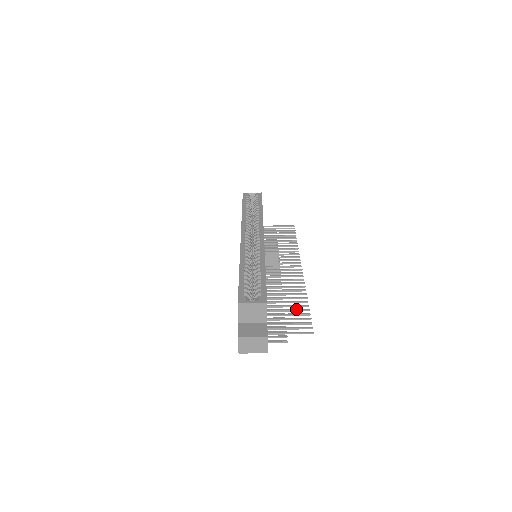
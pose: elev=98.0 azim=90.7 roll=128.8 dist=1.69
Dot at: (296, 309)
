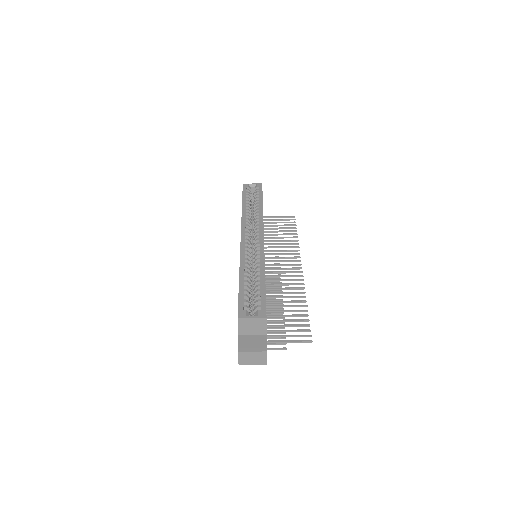
Dot at: (295, 314)
